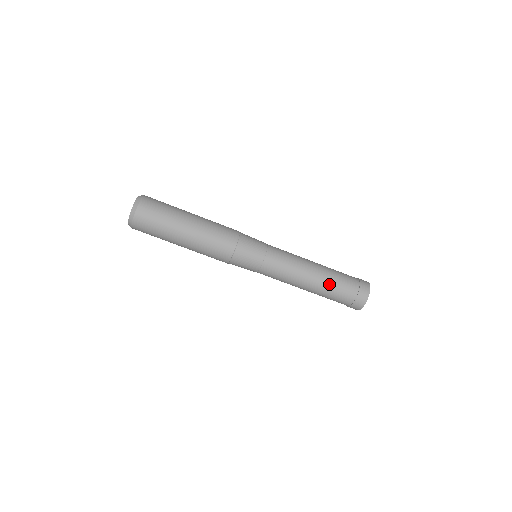
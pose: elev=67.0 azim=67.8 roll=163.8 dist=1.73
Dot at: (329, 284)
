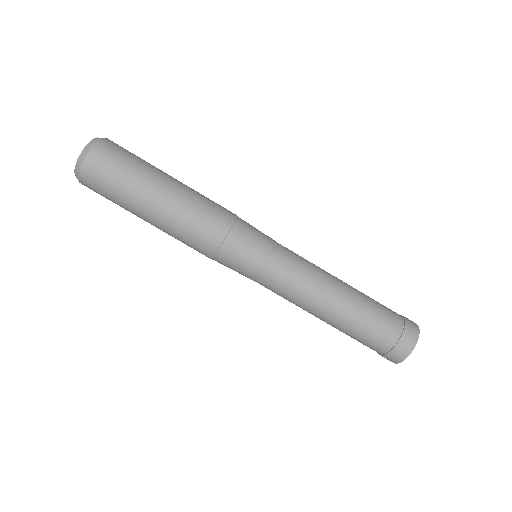
Dot at: (349, 328)
